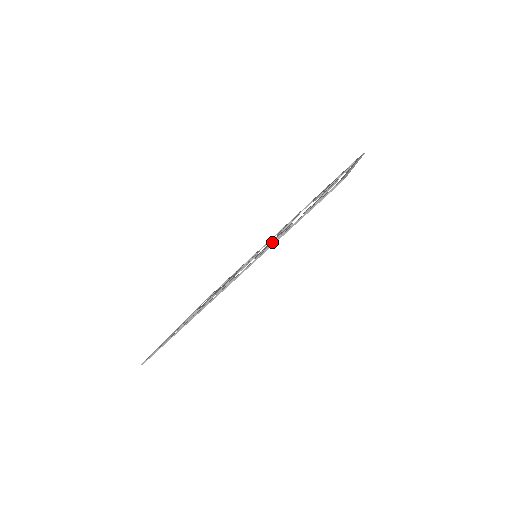
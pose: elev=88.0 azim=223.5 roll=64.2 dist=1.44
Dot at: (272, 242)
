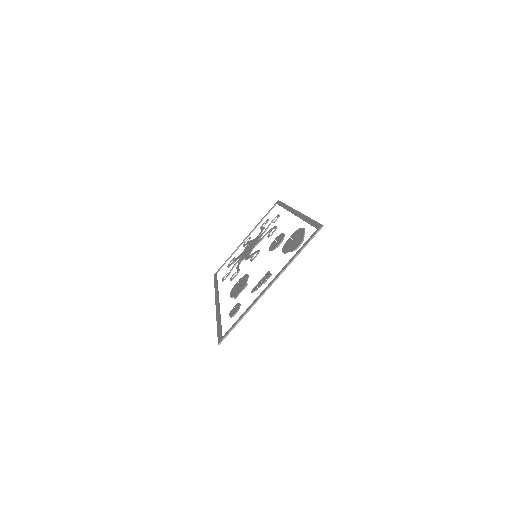
Dot at: (231, 297)
